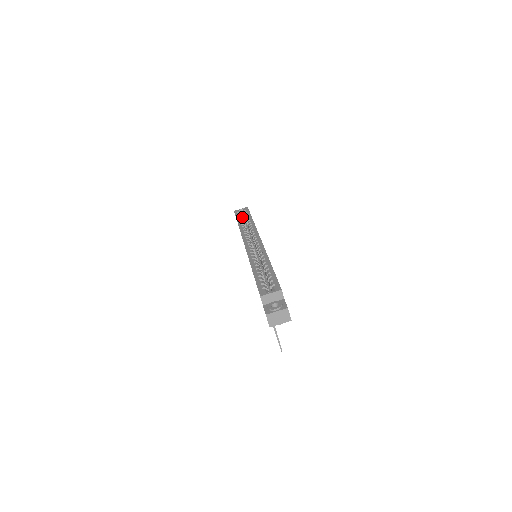
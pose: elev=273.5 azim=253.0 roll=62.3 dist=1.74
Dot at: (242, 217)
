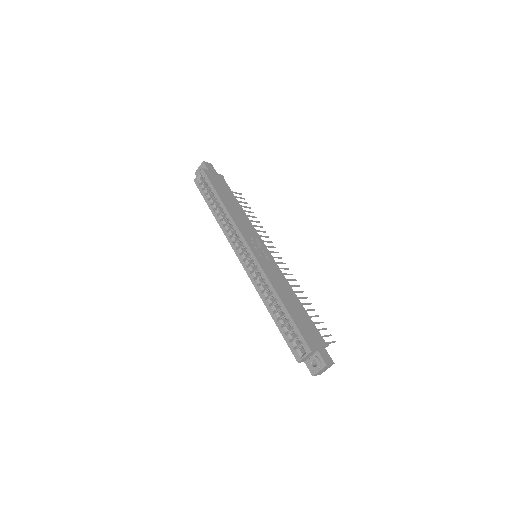
Dot at: occluded
